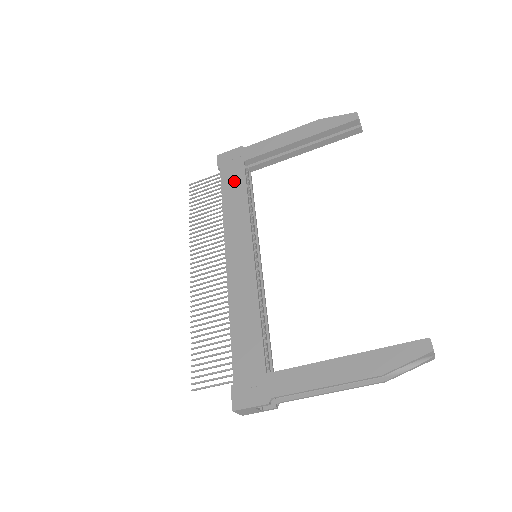
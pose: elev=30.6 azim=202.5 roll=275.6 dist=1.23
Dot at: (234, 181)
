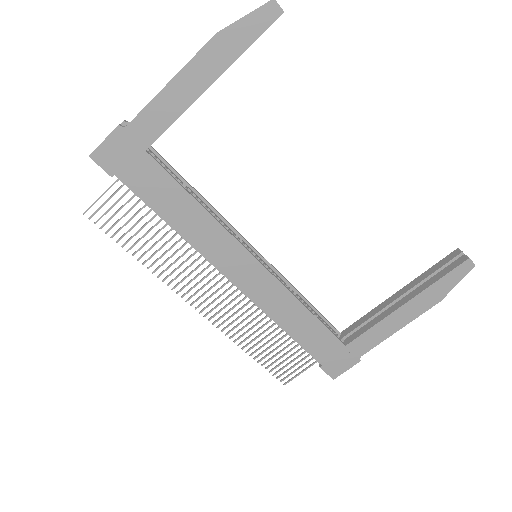
Dot at: (157, 187)
